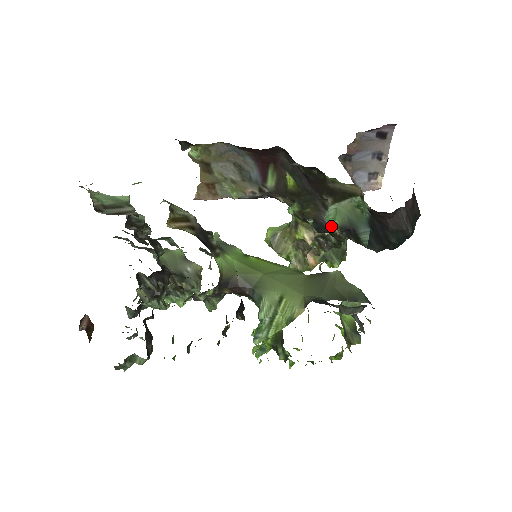
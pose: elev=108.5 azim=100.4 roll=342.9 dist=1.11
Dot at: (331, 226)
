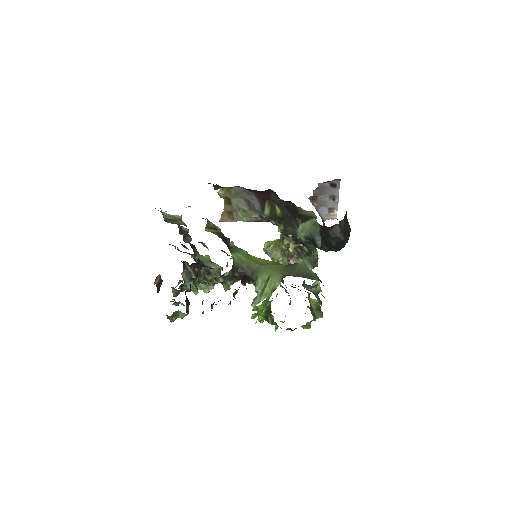
Dot at: (300, 236)
